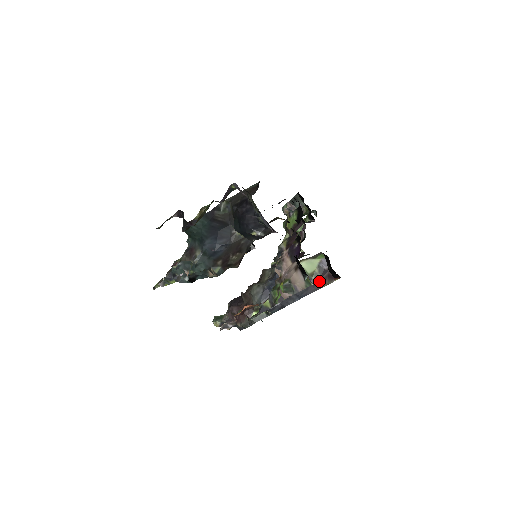
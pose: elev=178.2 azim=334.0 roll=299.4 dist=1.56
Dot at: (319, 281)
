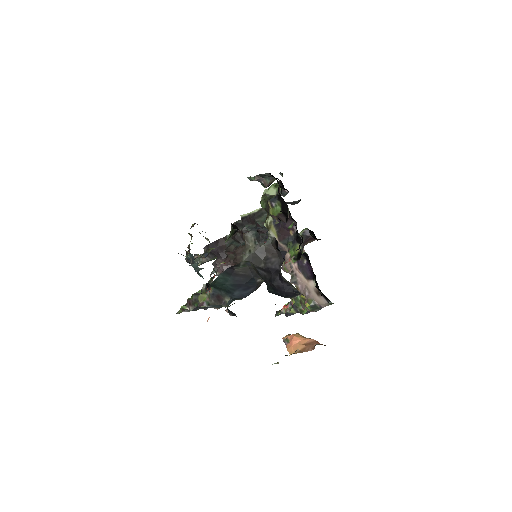
Dot at: (303, 243)
